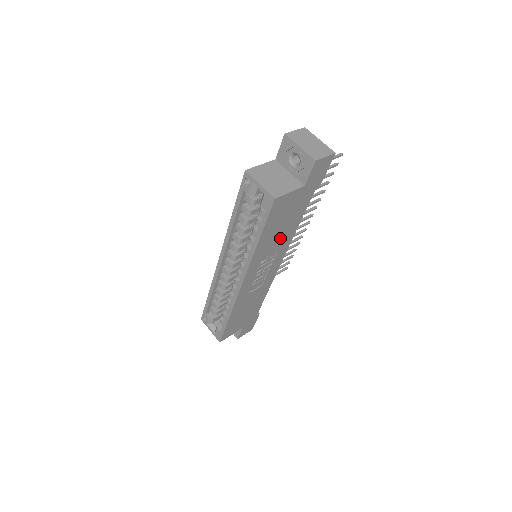
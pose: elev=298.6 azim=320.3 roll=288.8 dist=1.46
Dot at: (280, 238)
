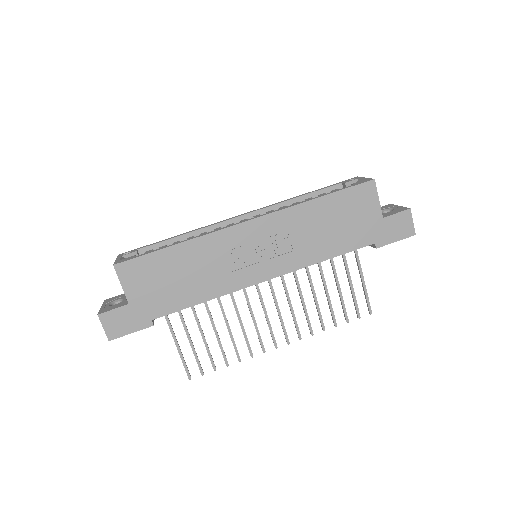
Dot at: (314, 238)
